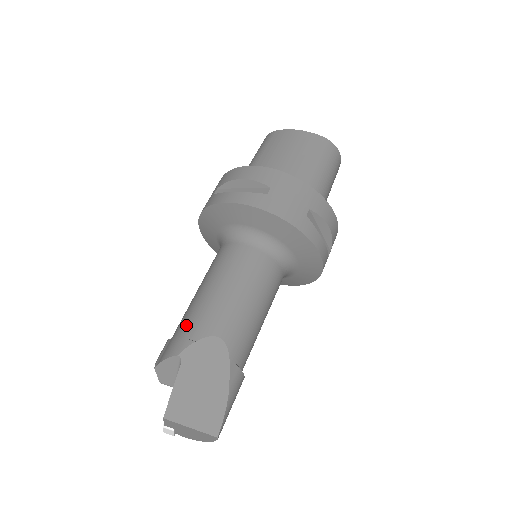
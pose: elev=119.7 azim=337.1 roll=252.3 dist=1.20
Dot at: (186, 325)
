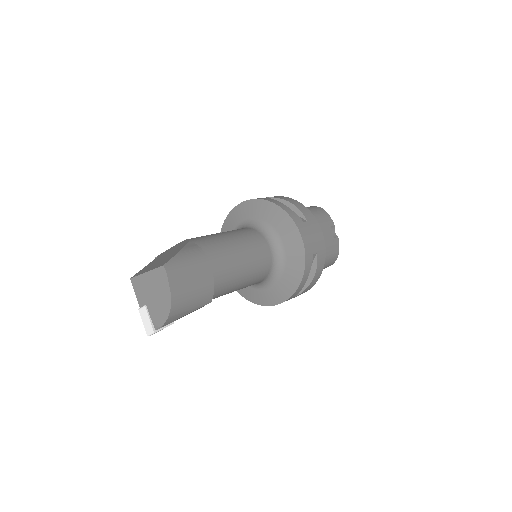
Dot at: occluded
